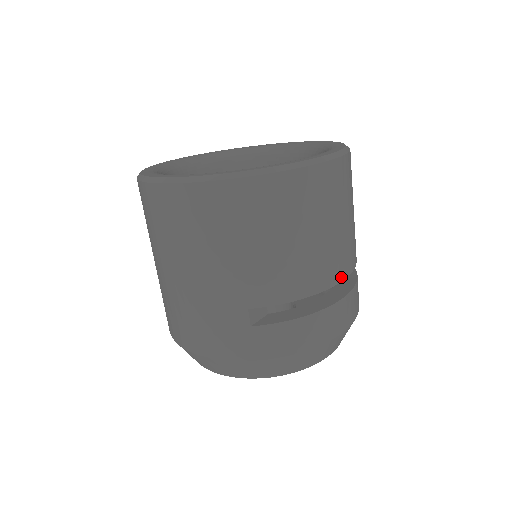
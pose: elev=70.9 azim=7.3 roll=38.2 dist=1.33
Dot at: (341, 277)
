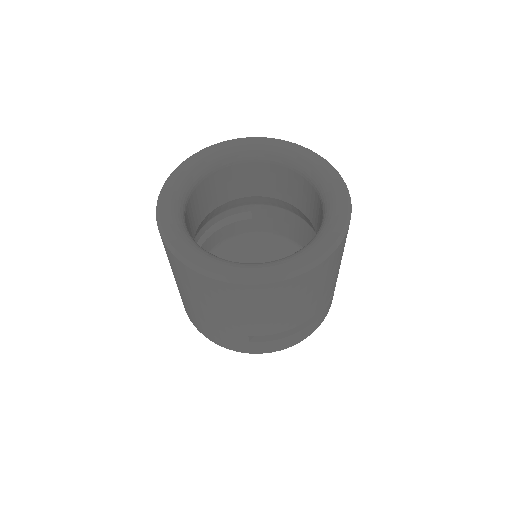
Dot at: (322, 306)
